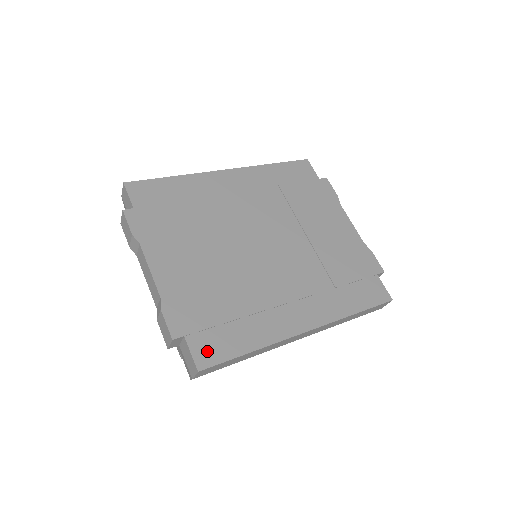
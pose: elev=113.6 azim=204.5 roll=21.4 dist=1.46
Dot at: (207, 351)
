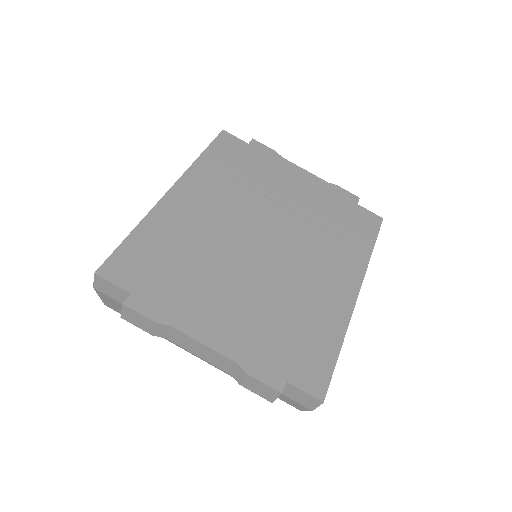
Dot at: (313, 378)
